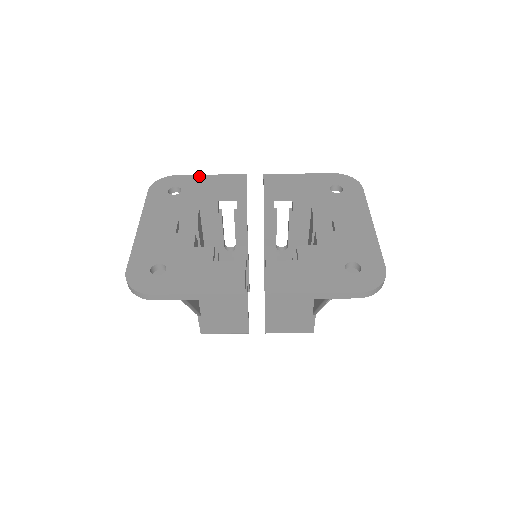
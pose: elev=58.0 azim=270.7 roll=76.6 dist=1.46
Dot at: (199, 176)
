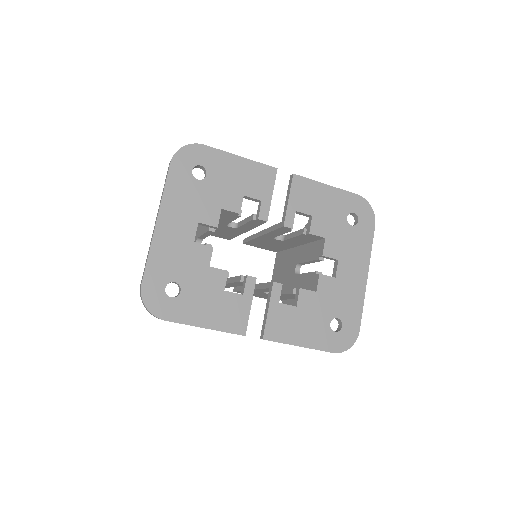
Dot at: (228, 155)
